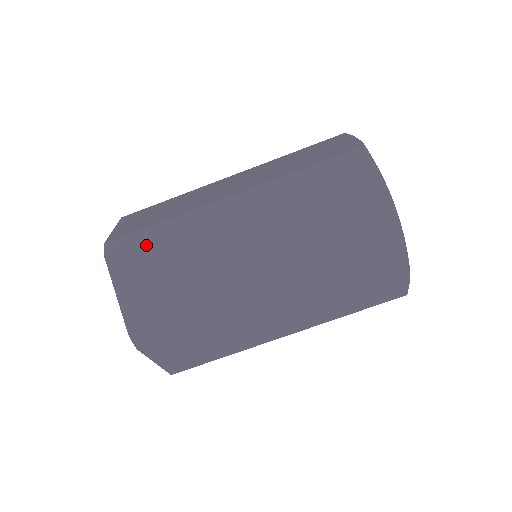
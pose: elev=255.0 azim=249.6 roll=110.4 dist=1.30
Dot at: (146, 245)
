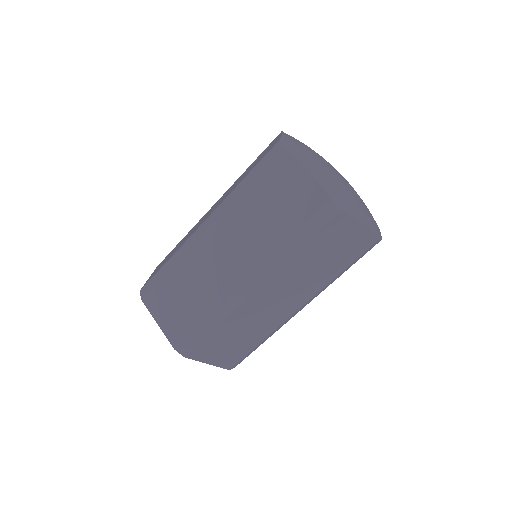
Dot at: (162, 281)
